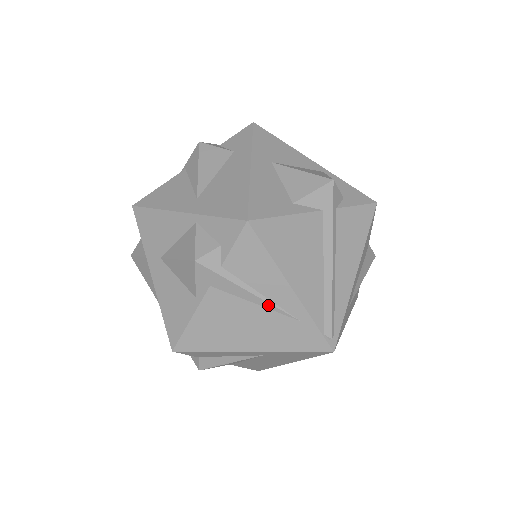
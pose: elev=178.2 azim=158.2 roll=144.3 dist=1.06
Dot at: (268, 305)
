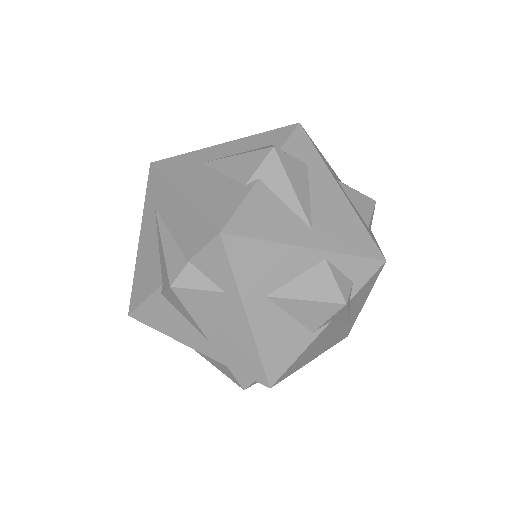
Dot at: (348, 320)
